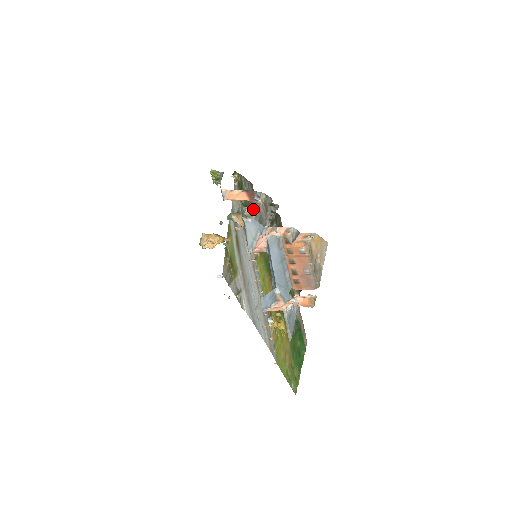
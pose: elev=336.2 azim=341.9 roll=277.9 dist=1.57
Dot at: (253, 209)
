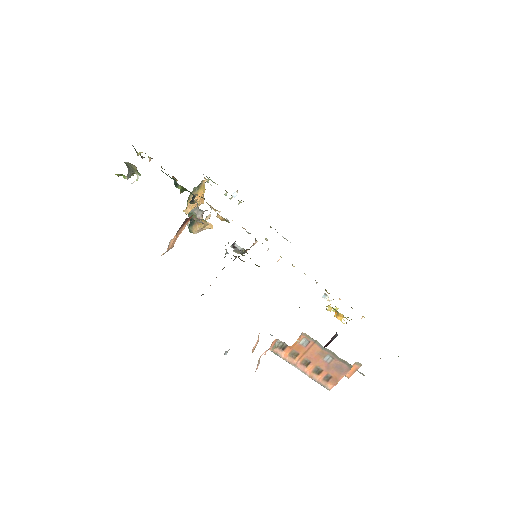
Dot at: (202, 211)
